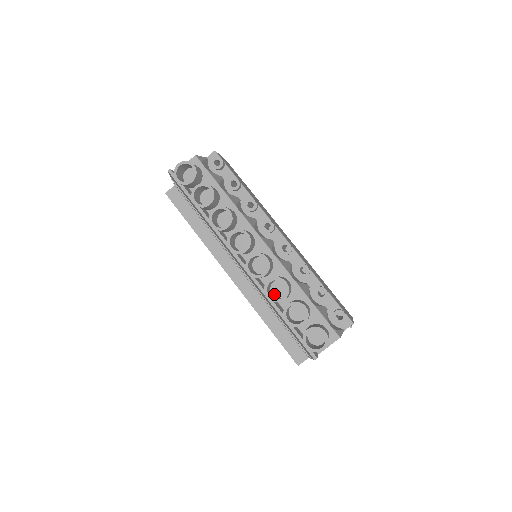
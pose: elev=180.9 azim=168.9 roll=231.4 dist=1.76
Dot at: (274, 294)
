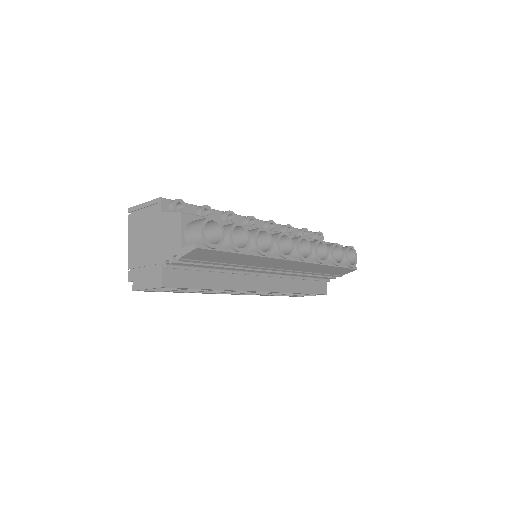
Dot at: occluded
